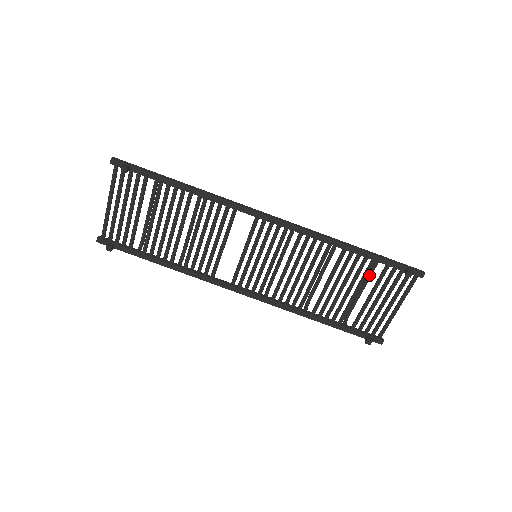
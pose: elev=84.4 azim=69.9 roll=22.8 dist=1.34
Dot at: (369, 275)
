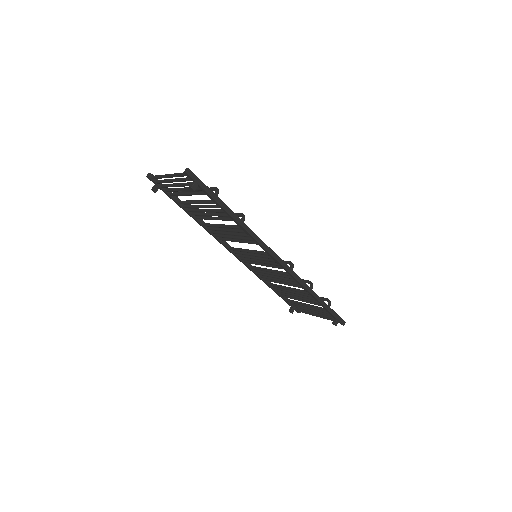
Dot at: occluded
